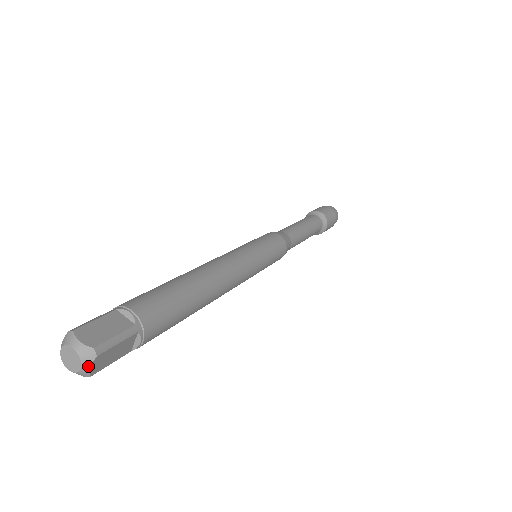
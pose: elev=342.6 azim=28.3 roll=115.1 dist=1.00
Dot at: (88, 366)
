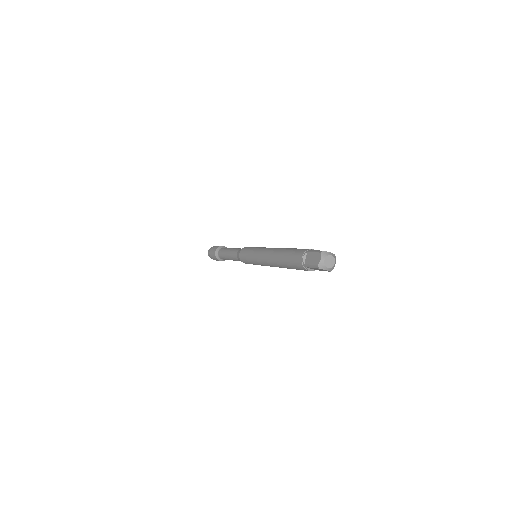
Dot at: (335, 262)
